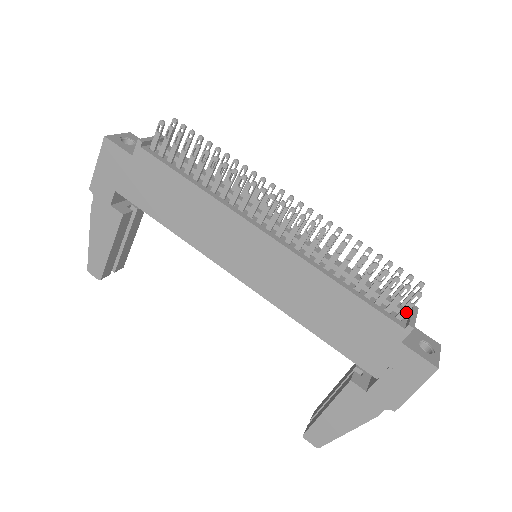
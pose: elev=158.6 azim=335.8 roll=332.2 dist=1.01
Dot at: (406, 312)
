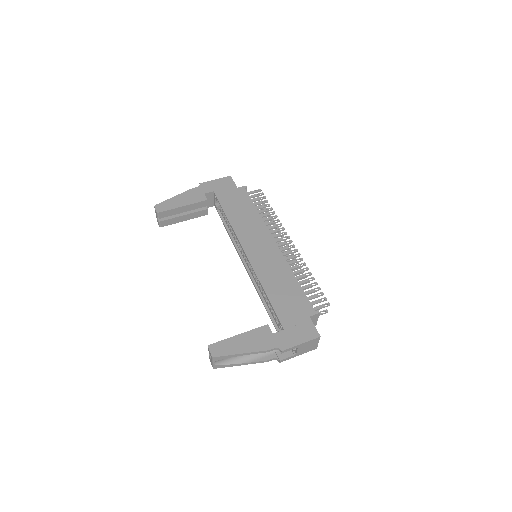
Dot at: (318, 308)
